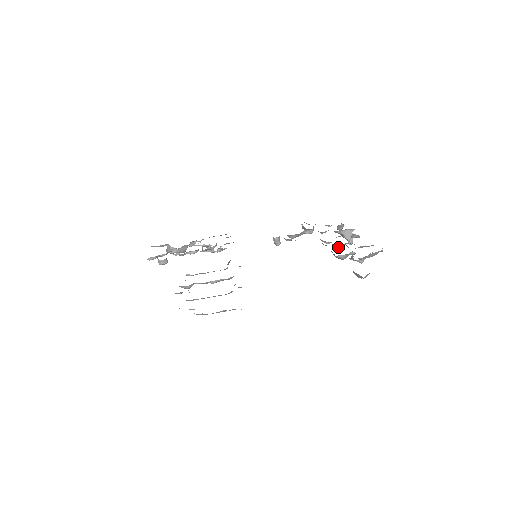
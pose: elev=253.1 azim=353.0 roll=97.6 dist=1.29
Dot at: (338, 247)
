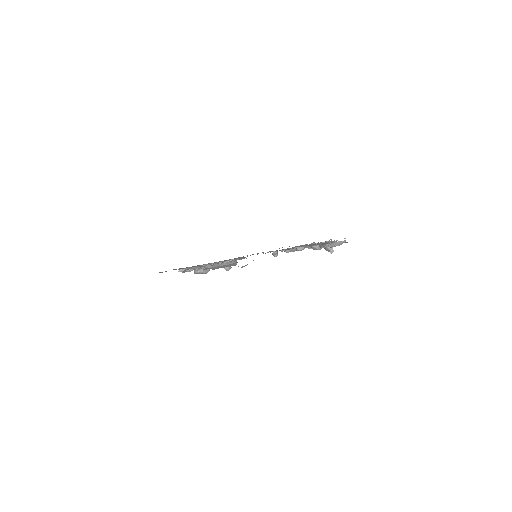
Dot at: occluded
